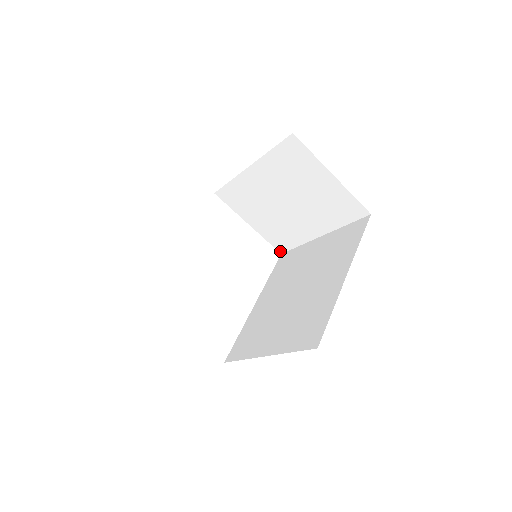
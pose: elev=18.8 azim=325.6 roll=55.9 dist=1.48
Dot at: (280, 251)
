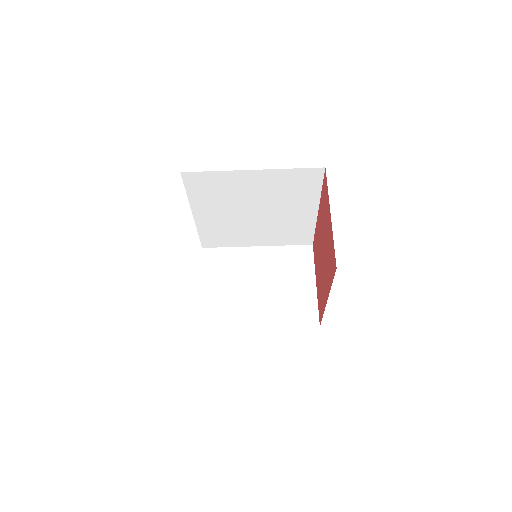
Dot at: (201, 326)
